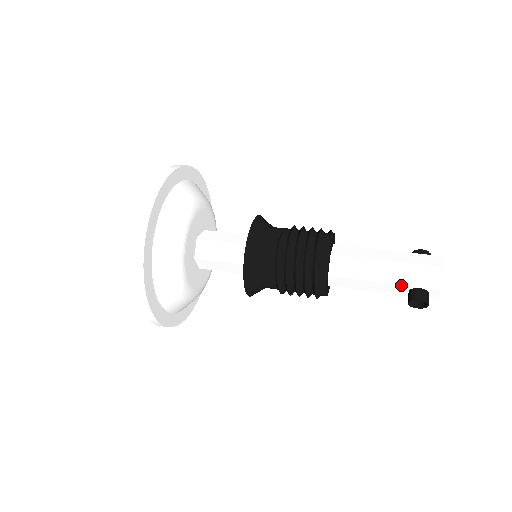
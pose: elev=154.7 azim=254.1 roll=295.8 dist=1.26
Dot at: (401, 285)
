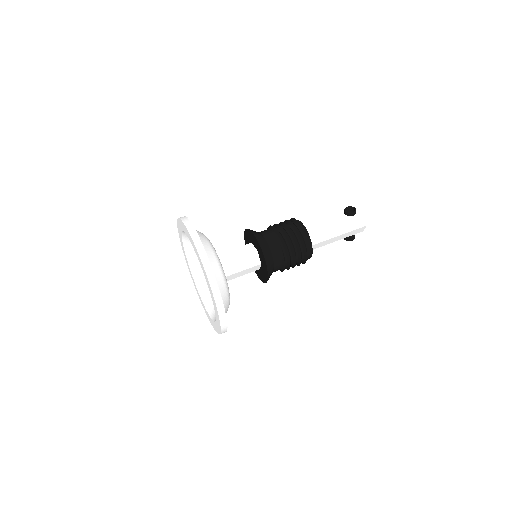
Dot at: occluded
